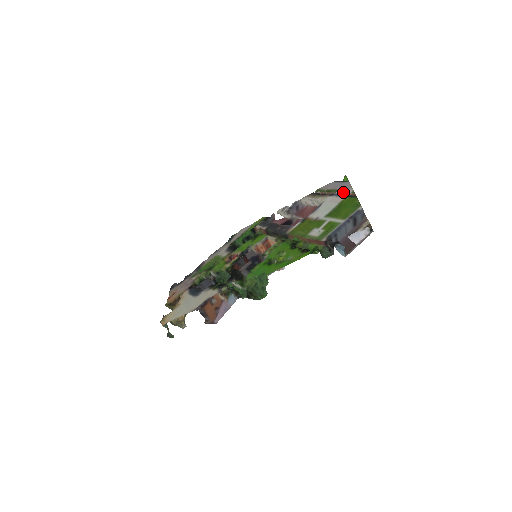
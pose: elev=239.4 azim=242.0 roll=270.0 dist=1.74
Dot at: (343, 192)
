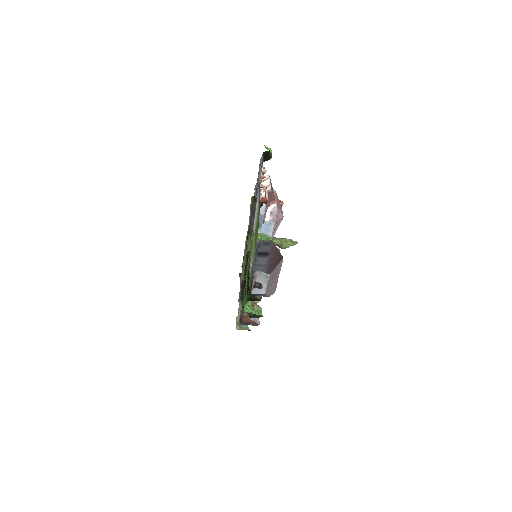
Dot at: (260, 189)
